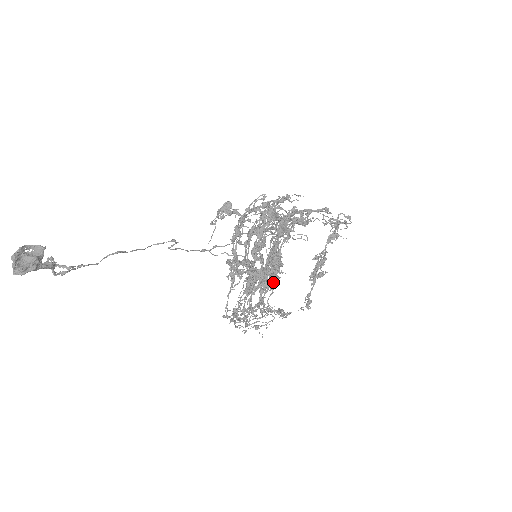
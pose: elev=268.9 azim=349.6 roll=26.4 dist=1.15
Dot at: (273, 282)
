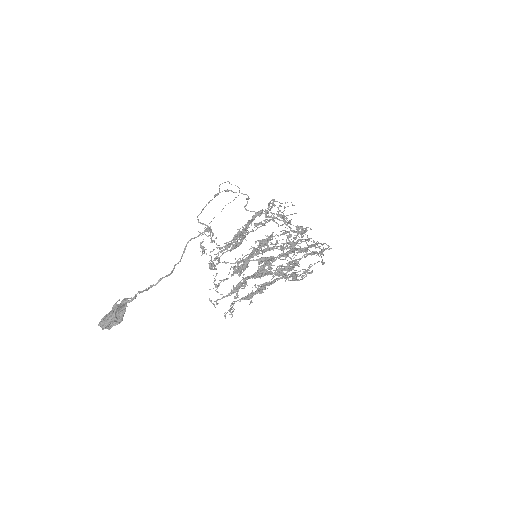
Dot at: occluded
